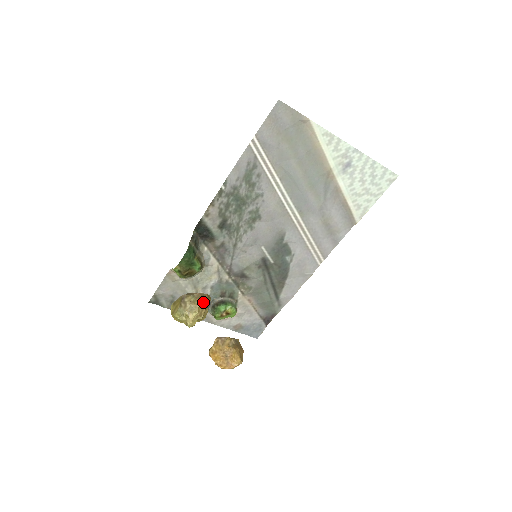
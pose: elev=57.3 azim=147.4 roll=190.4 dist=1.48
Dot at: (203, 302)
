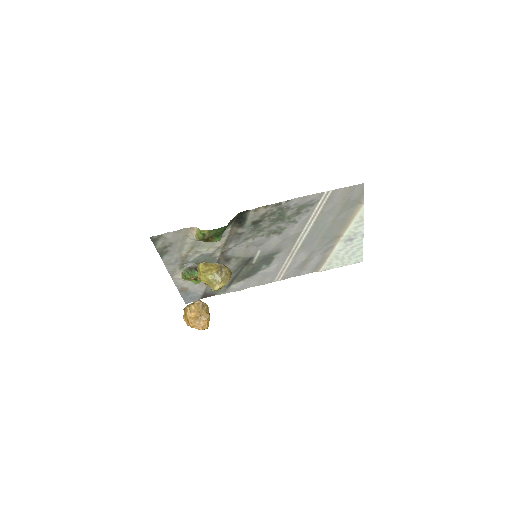
Dot at: occluded
